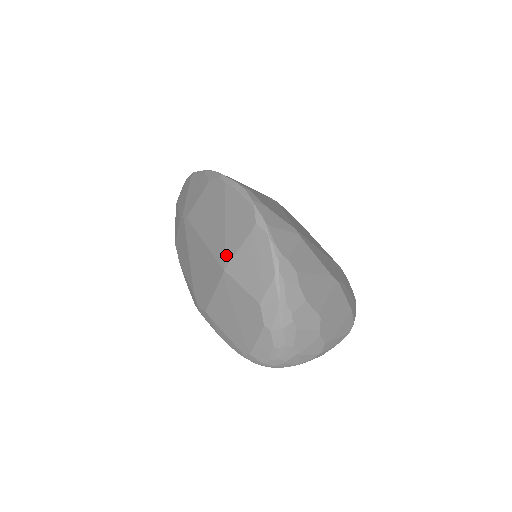
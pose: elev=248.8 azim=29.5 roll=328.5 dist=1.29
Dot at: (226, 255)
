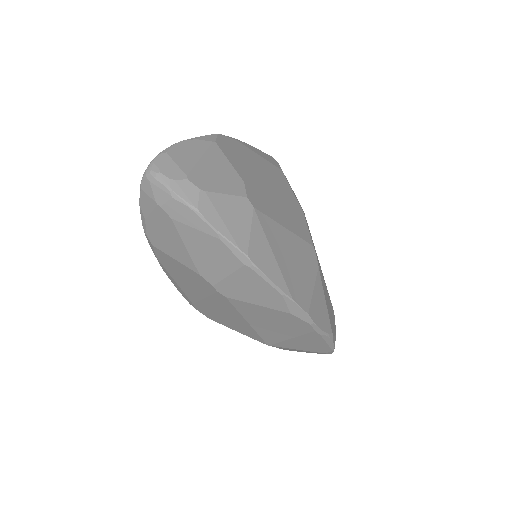
Dot at: (278, 345)
